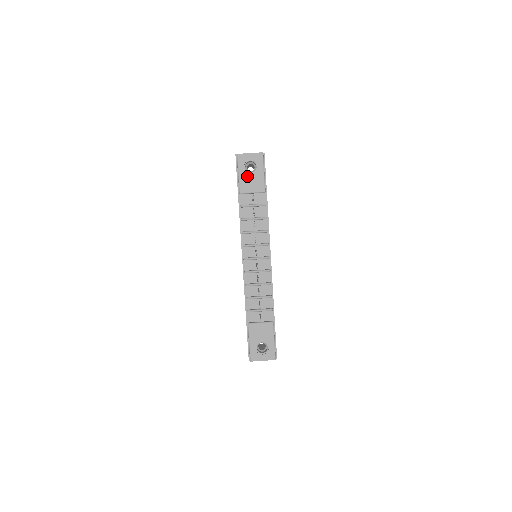
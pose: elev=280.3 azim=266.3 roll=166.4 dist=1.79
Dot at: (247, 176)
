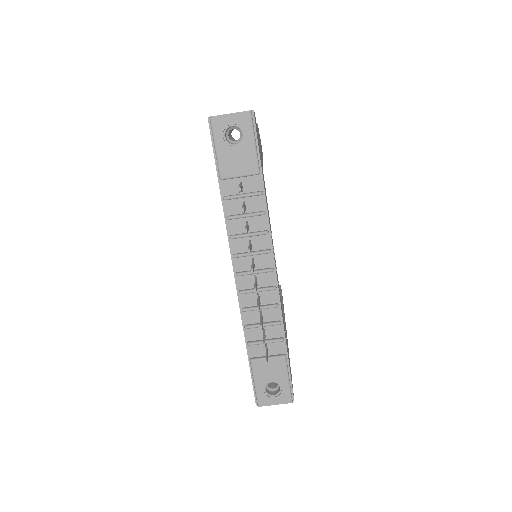
Dot at: (229, 151)
